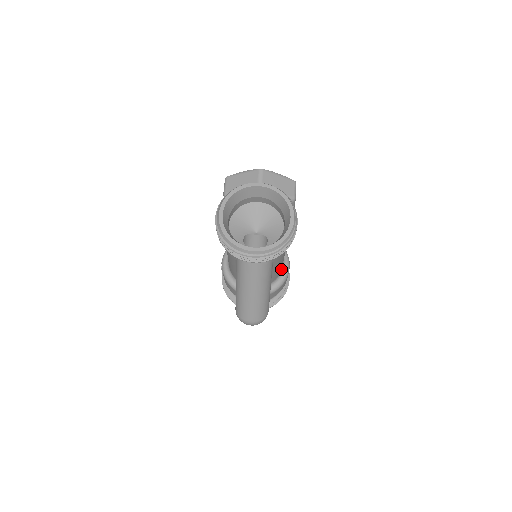
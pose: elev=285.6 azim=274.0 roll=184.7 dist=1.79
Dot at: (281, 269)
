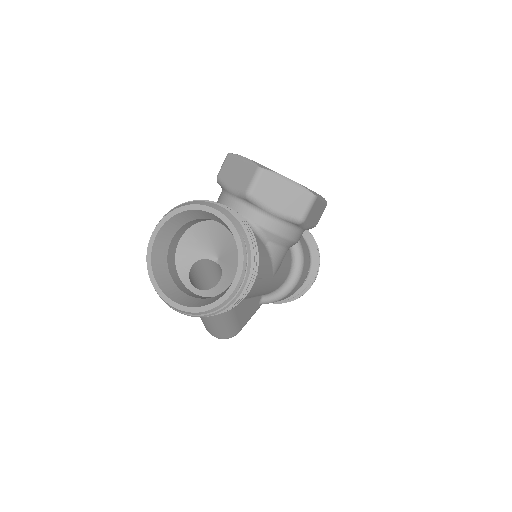
Dot at: (280, 285)
